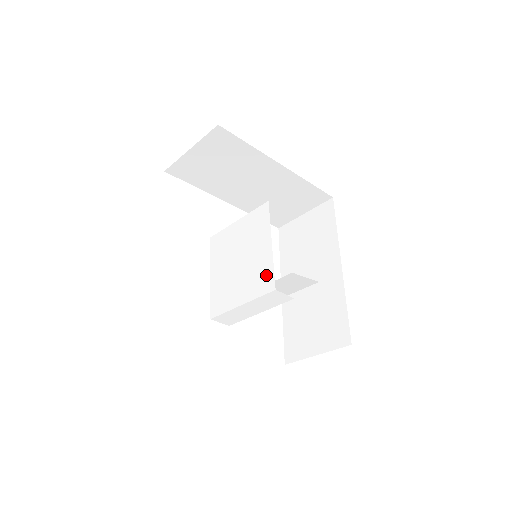
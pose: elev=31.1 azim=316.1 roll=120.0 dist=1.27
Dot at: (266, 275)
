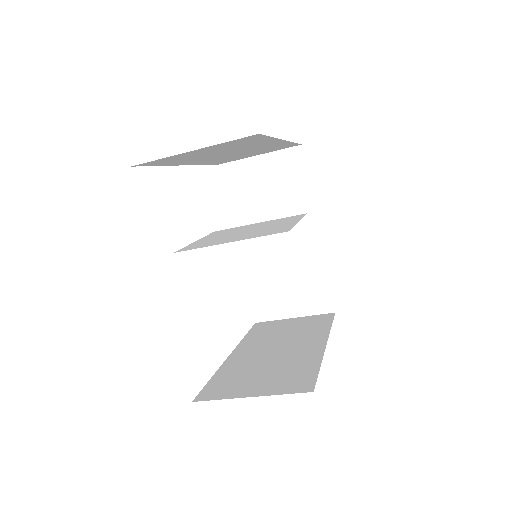
Dot at: (280, 229)
